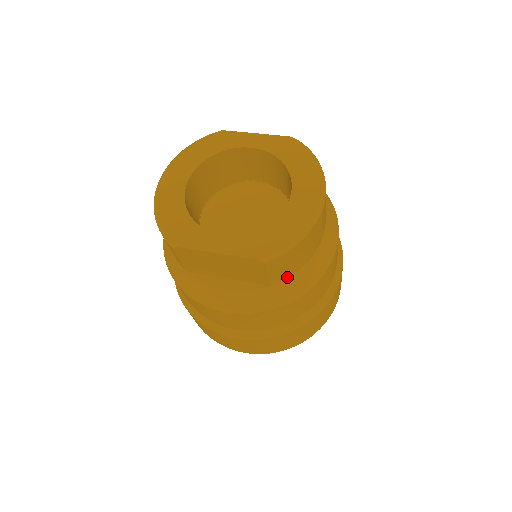
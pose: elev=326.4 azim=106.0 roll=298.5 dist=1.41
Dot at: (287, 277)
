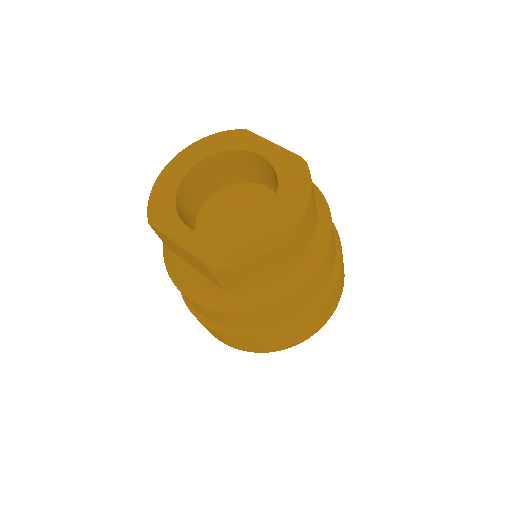
Dot at: (241, 288)
